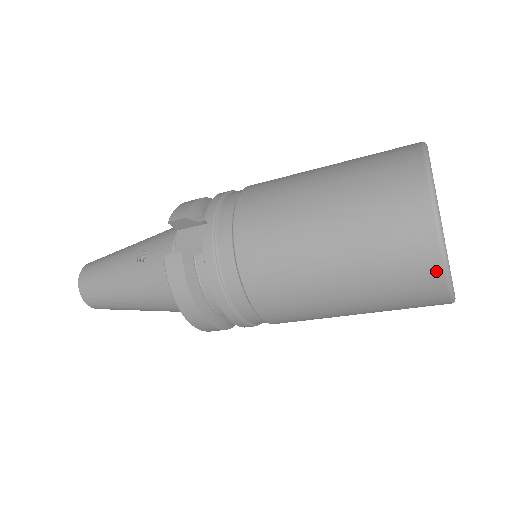
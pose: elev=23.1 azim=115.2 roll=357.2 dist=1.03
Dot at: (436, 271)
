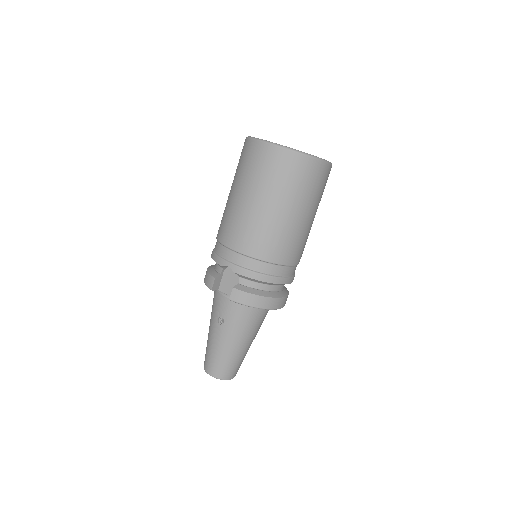
Dot at: (310, 162)
